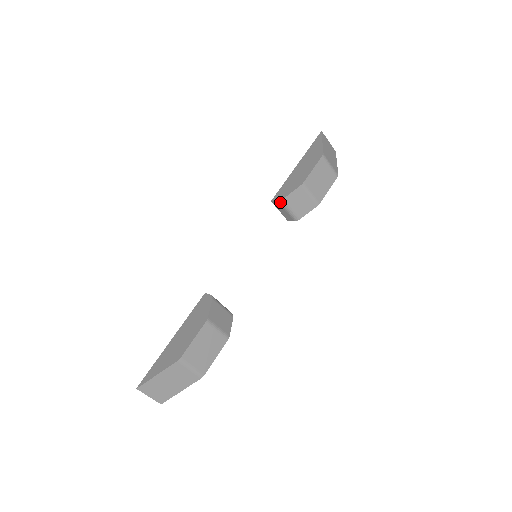
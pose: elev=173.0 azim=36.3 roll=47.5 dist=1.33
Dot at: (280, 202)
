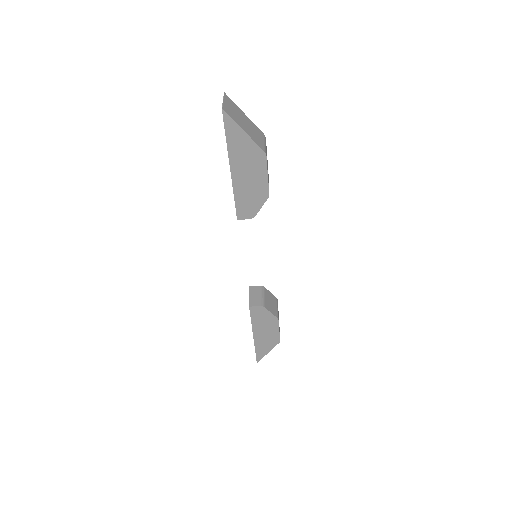
Dot at: (261, 287)
